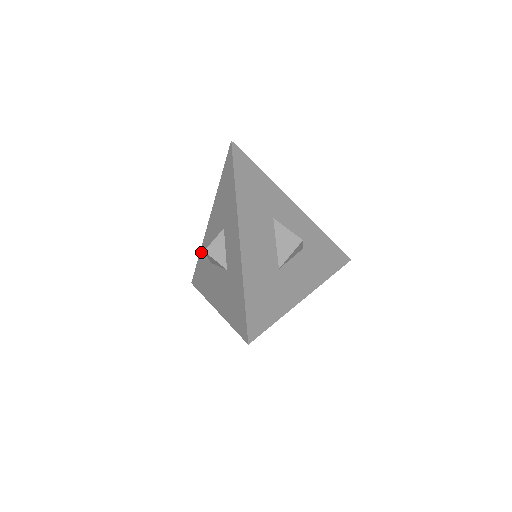
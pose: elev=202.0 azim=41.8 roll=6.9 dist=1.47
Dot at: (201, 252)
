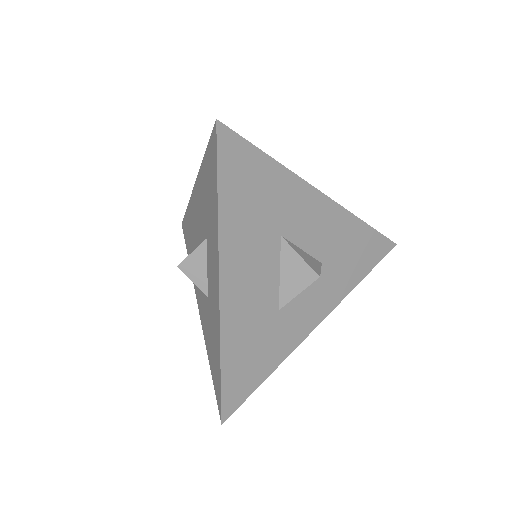
Dot at: (188, 210)
